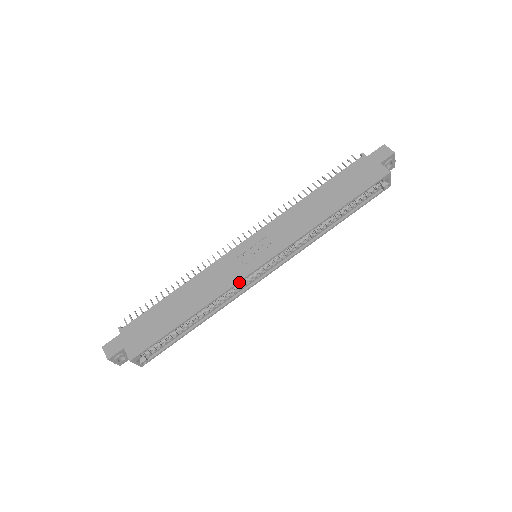
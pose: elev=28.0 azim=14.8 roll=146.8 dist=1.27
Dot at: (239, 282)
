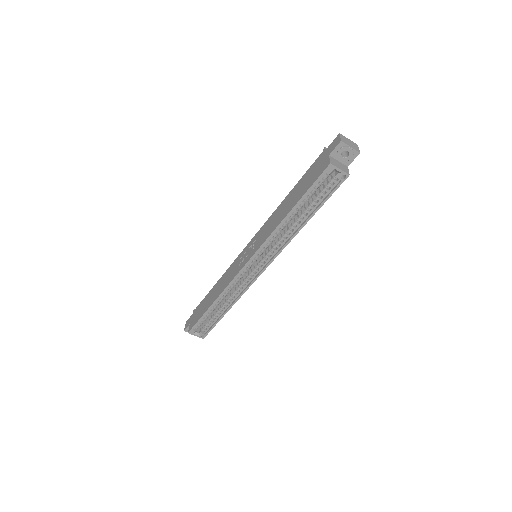
Dot at: (235, 278)
